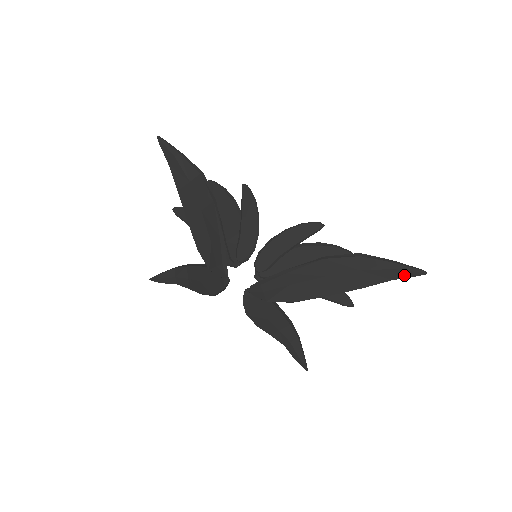
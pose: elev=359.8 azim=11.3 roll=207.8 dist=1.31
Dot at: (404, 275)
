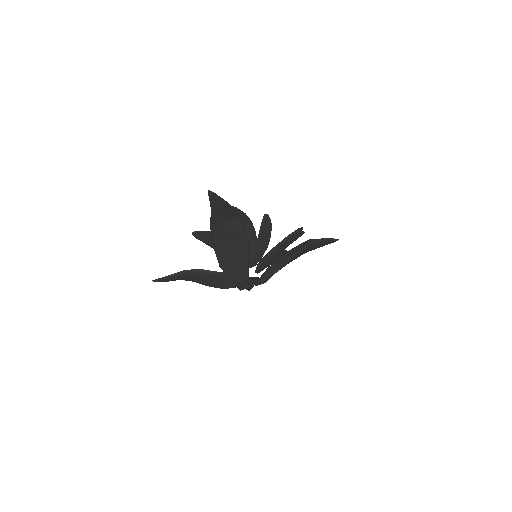
Dot at: occluded
